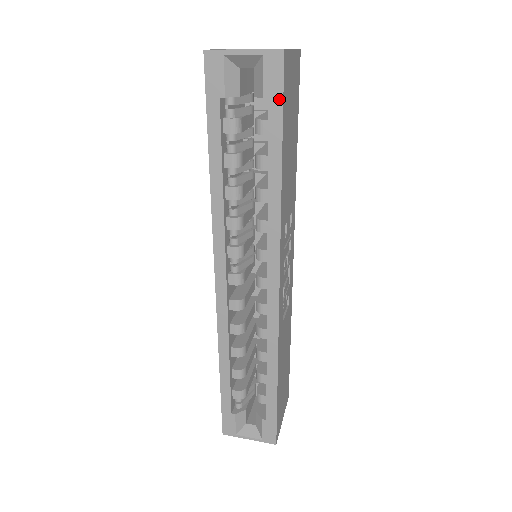
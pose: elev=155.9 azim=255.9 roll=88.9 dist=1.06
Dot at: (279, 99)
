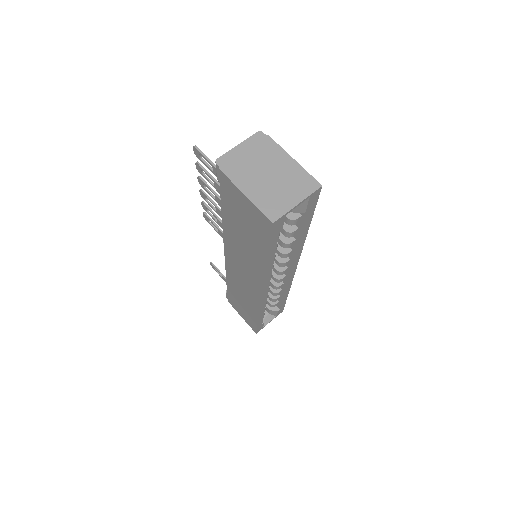
Dot at: (314, 207)
